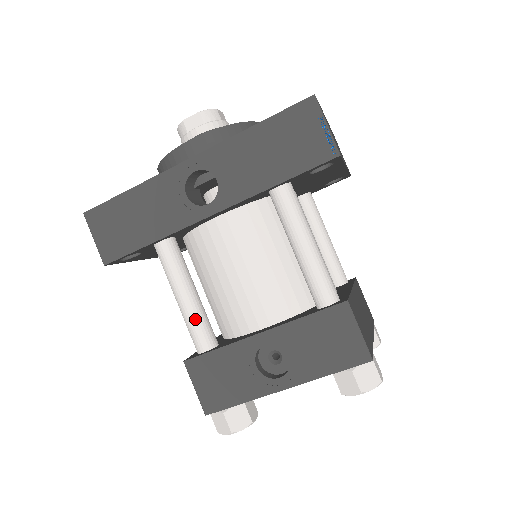
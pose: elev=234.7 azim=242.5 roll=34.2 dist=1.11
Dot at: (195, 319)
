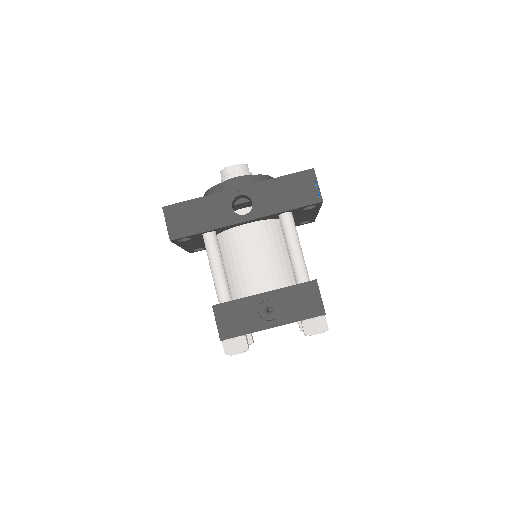
Dot at: (222, 282)
